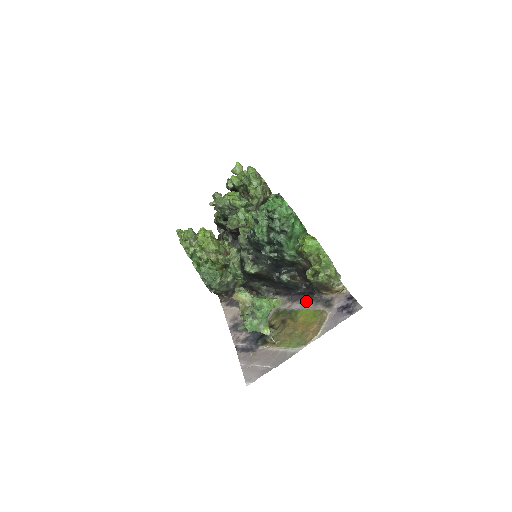
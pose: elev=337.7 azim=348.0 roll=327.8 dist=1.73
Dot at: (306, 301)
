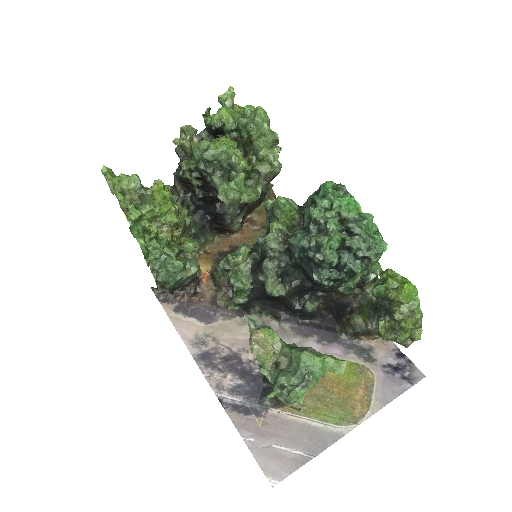
Dot at: (328, 341)
